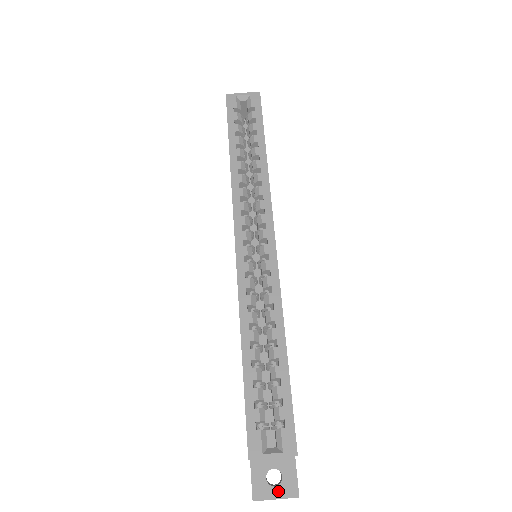
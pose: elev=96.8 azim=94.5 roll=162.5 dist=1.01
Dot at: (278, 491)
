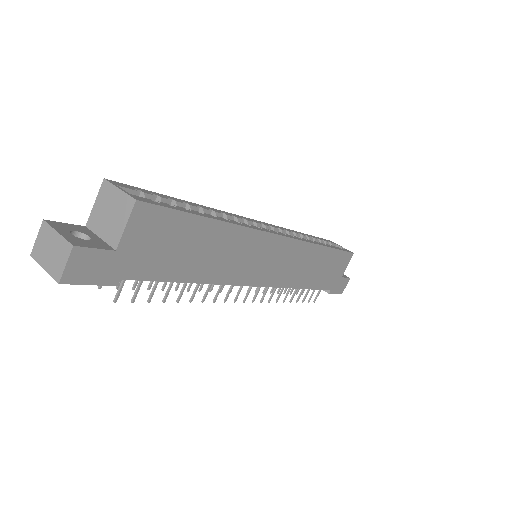
Dot at: (68, 235)
